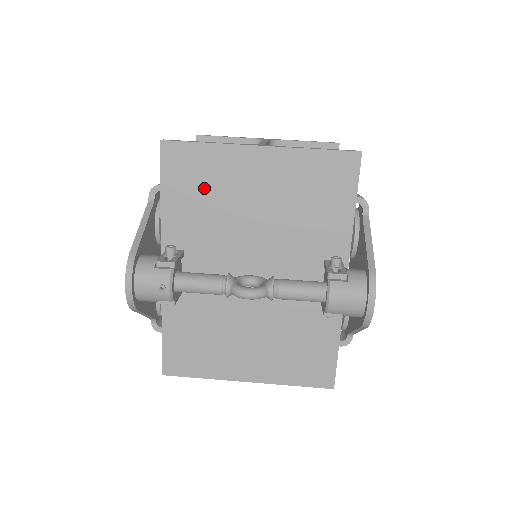
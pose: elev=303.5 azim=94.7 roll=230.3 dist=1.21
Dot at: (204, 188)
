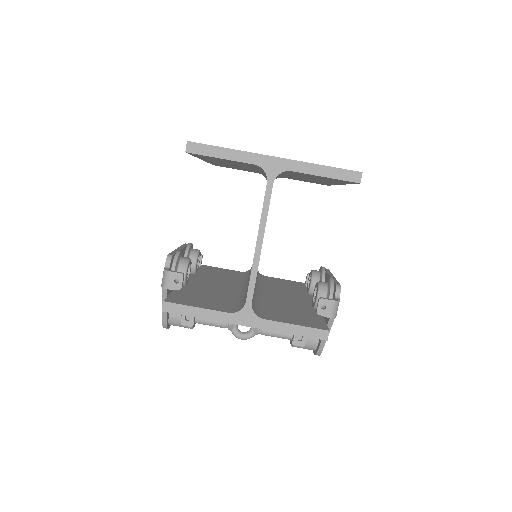
Dot at: occluded
